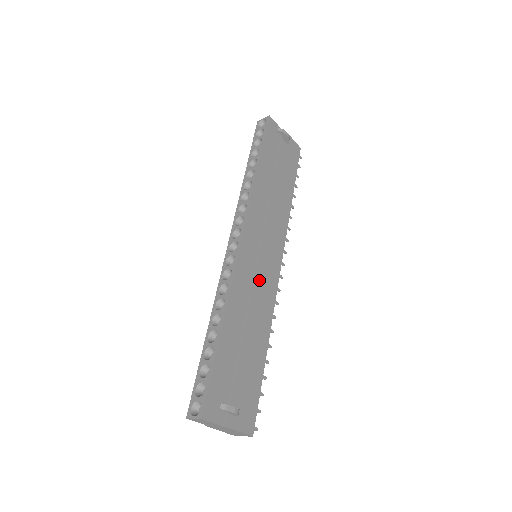
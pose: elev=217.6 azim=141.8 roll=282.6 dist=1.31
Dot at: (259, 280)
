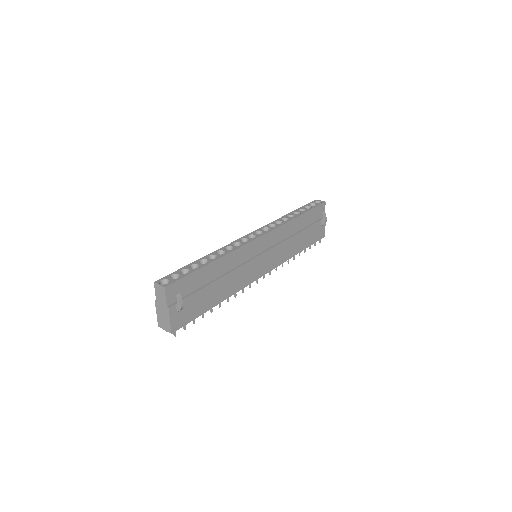
Dot at: (248, 266)
